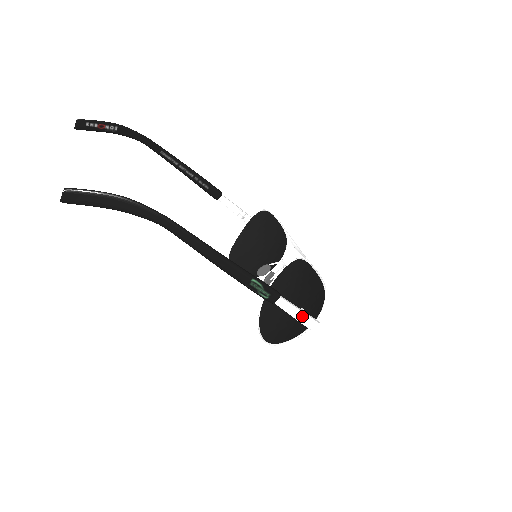
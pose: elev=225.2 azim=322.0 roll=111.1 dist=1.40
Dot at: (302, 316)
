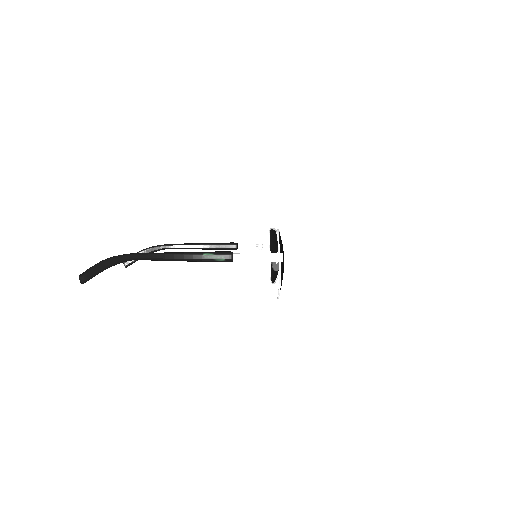
Dot at: (262, 256)
